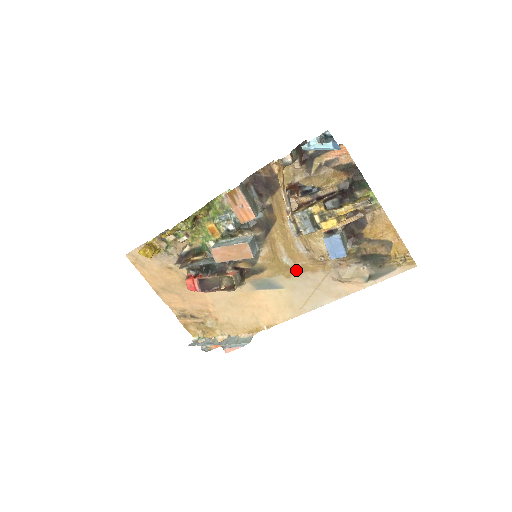
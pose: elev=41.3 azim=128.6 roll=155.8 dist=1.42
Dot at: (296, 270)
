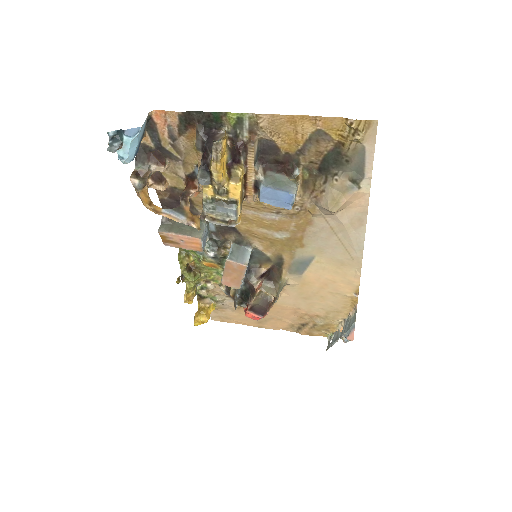
Dot at: (298, 235)
